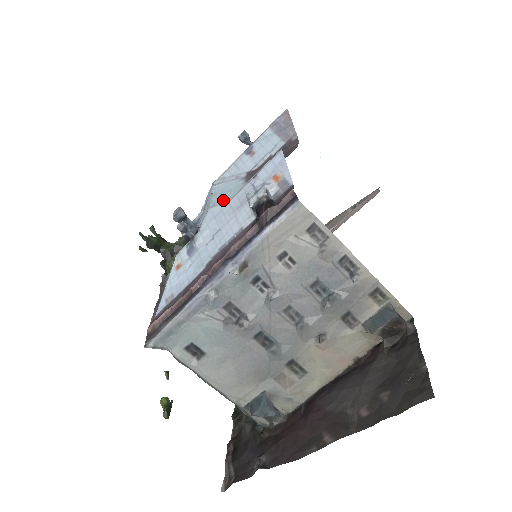
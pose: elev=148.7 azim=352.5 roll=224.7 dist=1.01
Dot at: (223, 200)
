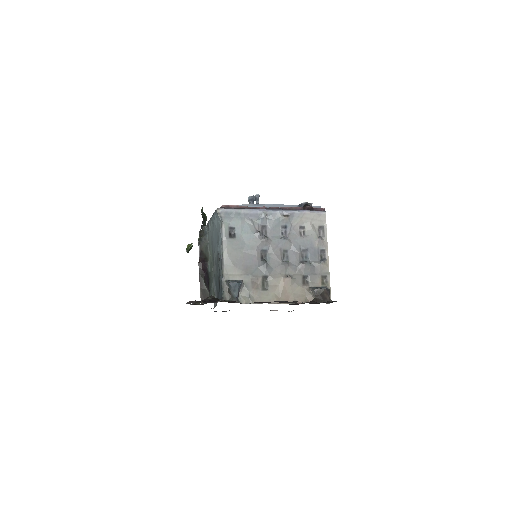
Dot at: occluded
